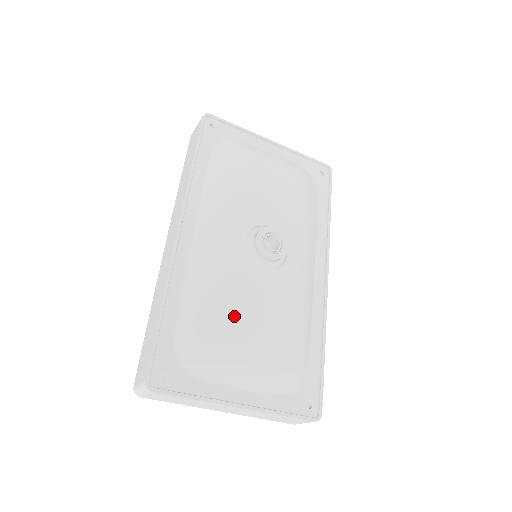
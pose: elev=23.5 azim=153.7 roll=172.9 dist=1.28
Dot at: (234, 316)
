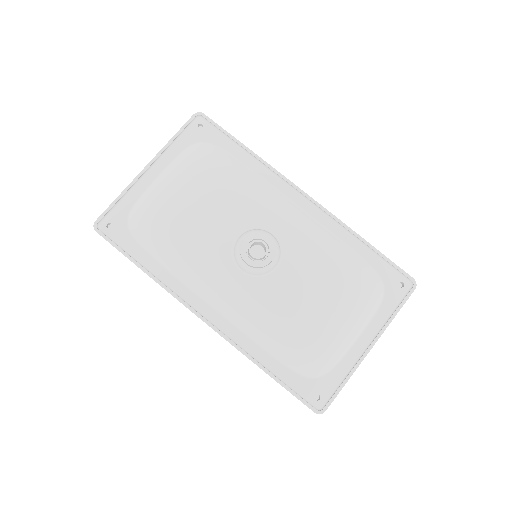
Dot at: (303, 319)
